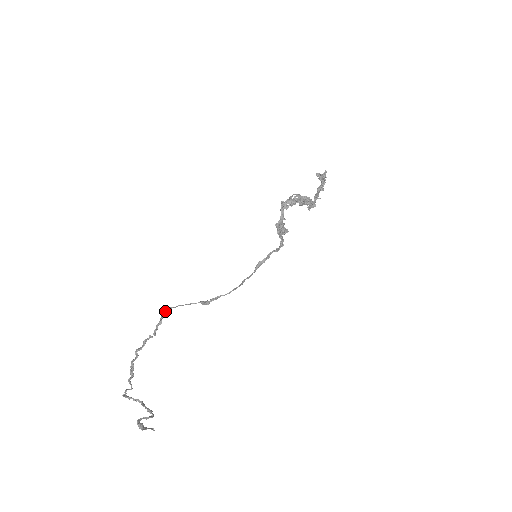
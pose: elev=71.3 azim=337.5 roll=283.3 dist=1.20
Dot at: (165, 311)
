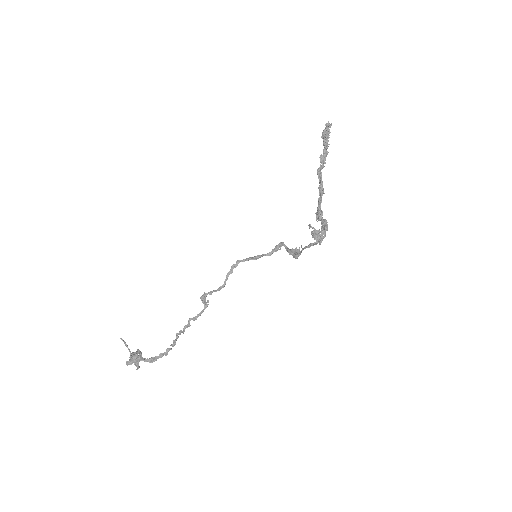
Dot at: (183, 332)
